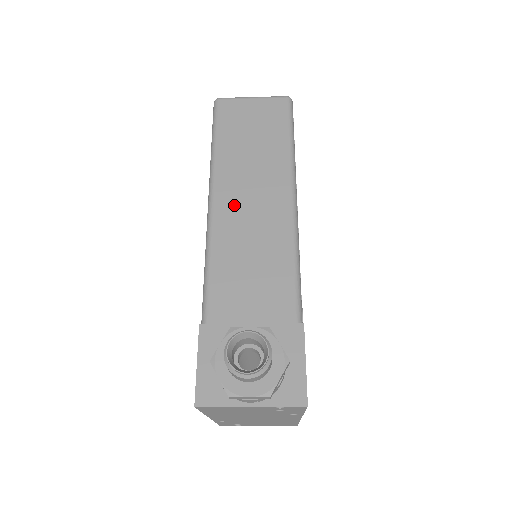
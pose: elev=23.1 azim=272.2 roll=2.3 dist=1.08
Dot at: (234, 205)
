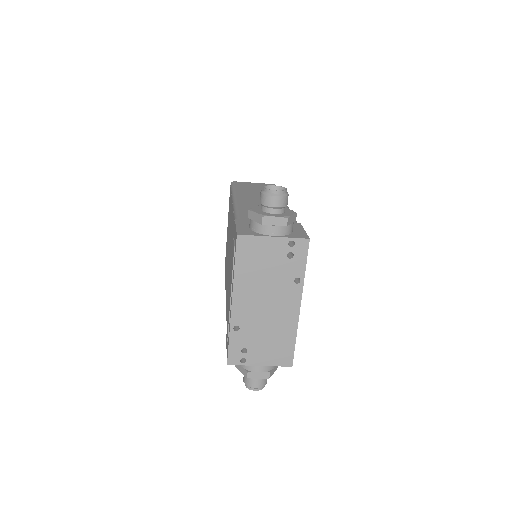
Dot at: (249, 199)
